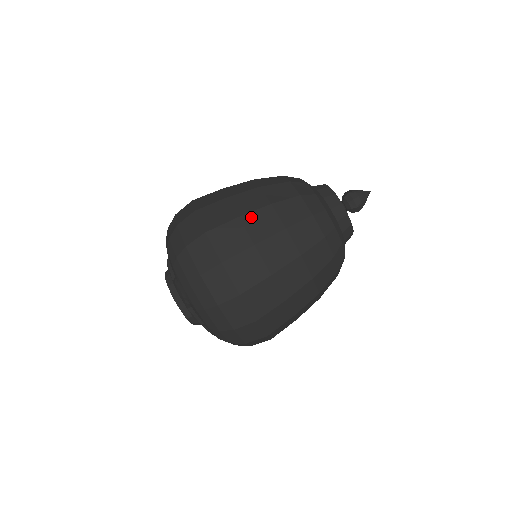
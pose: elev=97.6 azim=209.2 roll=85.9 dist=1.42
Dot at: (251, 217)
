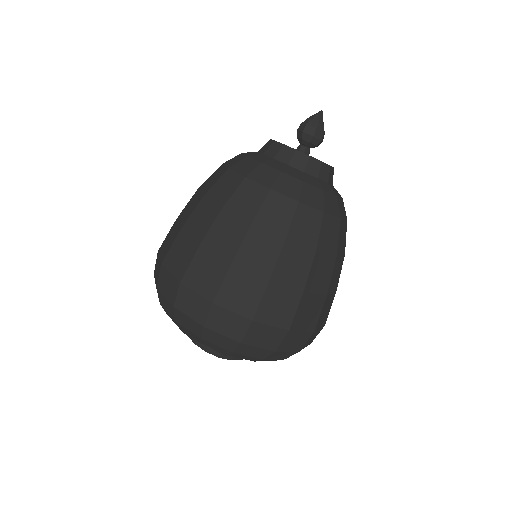
Dot at: (190, 222)
